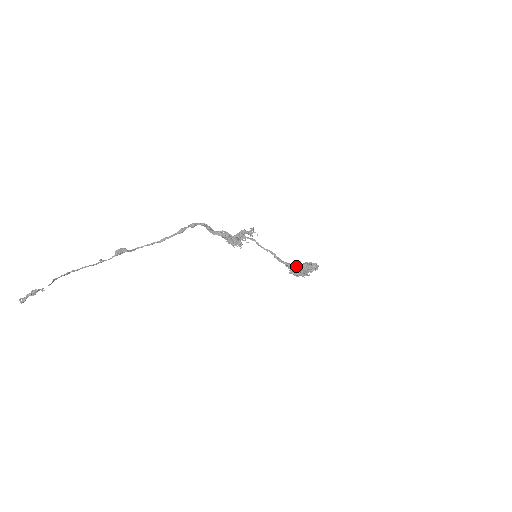
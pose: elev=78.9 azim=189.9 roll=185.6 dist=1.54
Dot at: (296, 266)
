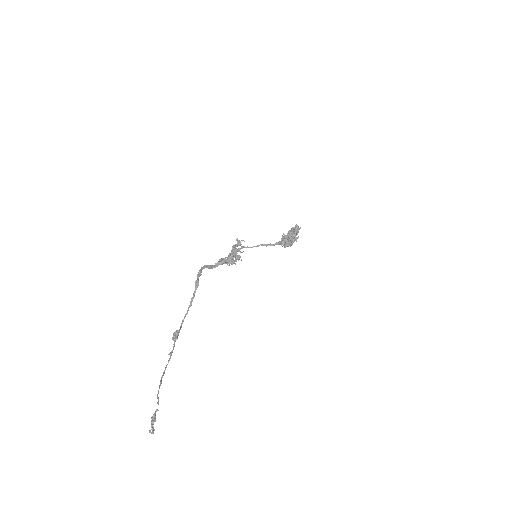
Dot at: (285, 239)
